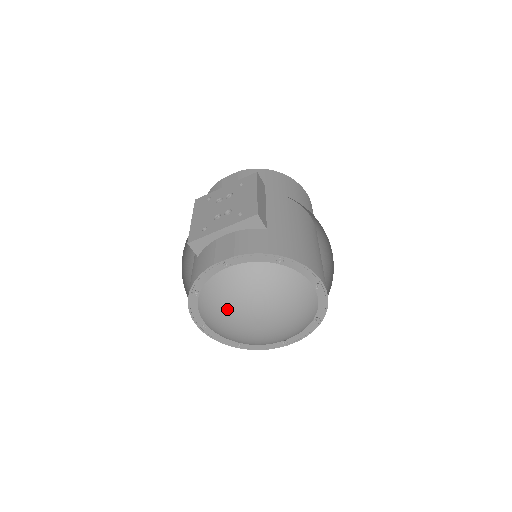
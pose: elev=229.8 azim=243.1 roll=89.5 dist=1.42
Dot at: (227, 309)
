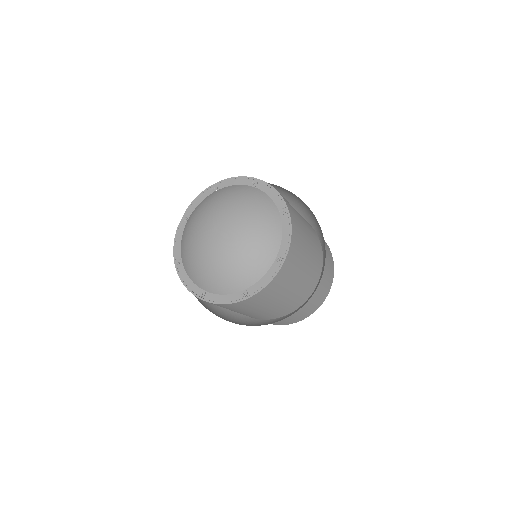
Dot at: (192, 241)
